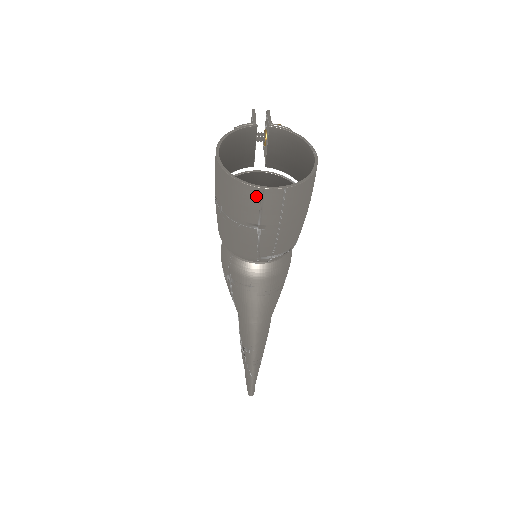
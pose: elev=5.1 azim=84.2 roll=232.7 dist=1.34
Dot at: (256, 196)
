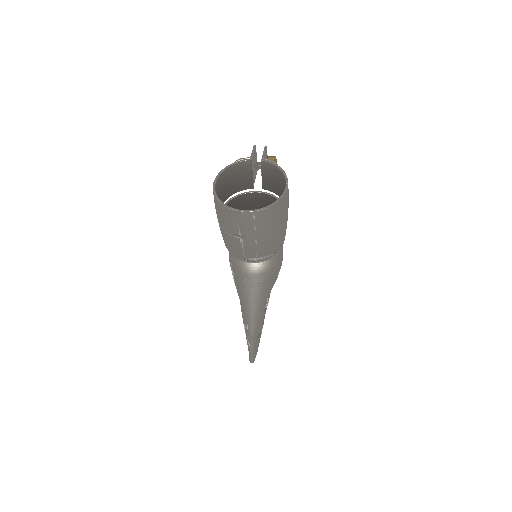
Dot at: (234, 216)
